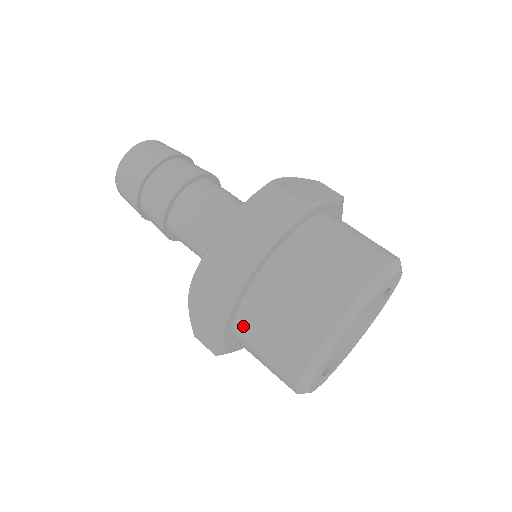
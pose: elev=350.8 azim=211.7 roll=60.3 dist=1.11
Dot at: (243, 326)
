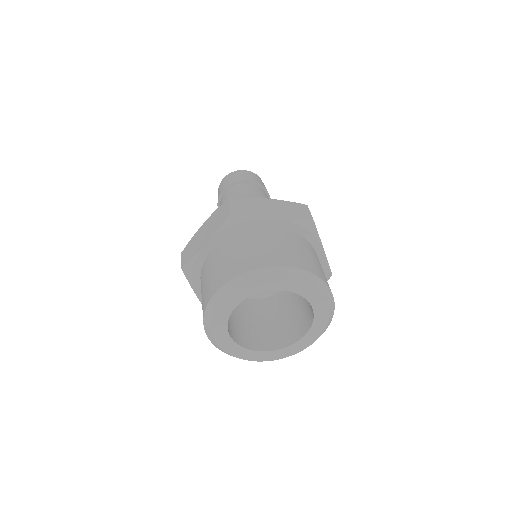
Dot at: (221, 247)
